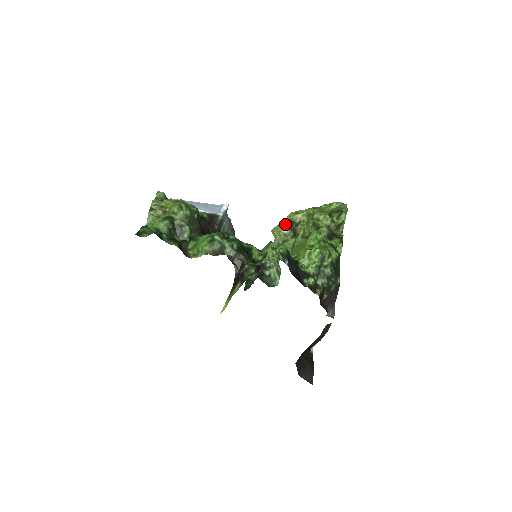
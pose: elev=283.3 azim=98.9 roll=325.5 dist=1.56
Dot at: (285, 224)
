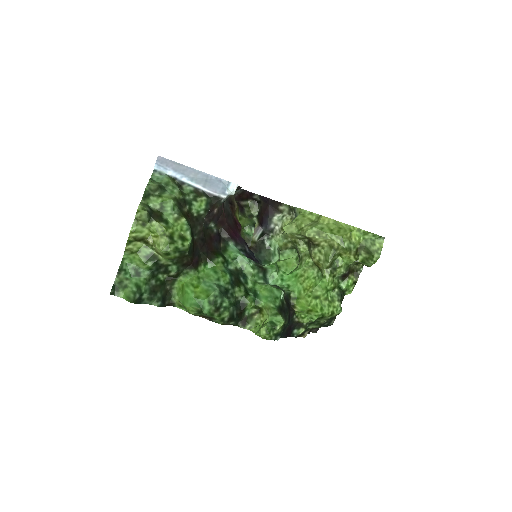
Dot at: (301, 234)
